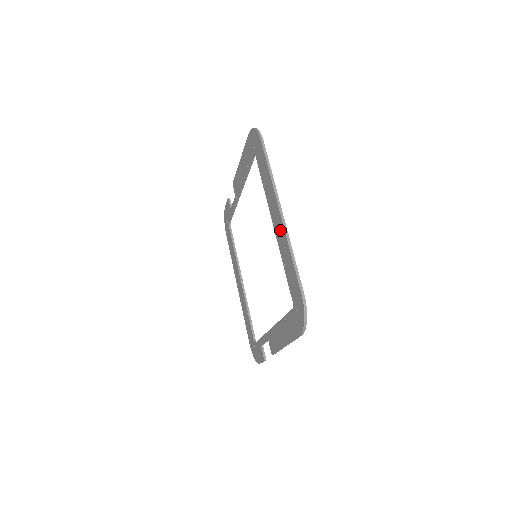
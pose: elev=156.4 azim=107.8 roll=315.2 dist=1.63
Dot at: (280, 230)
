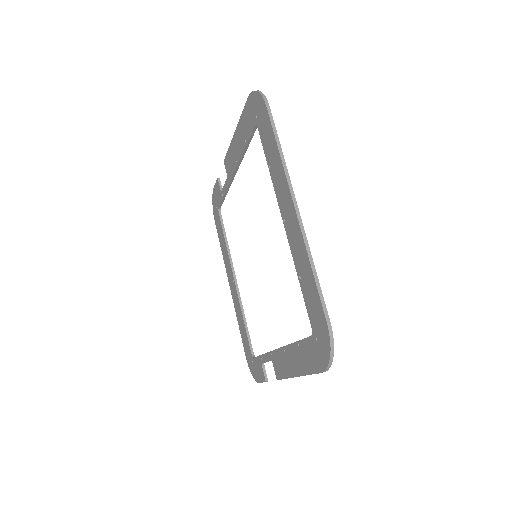
Dot at: (294, 231)
